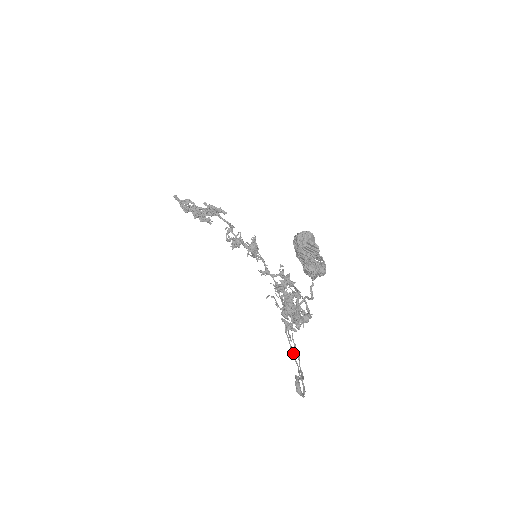
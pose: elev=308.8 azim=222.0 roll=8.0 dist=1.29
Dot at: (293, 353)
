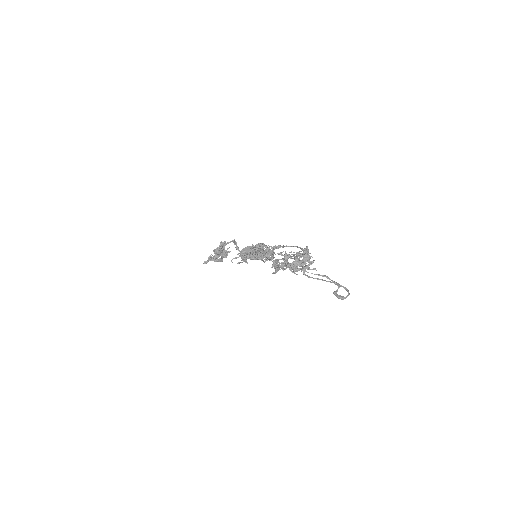
Dot at: occluded
